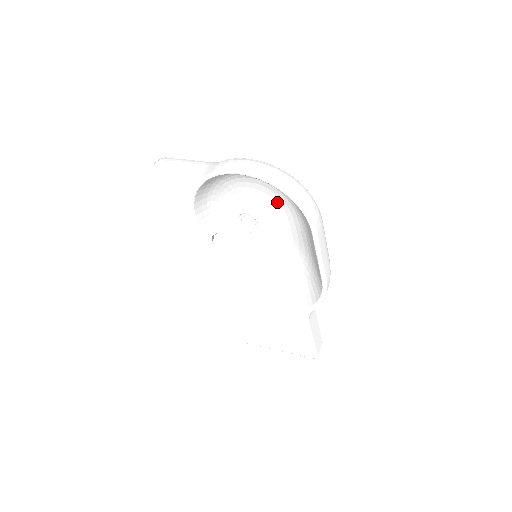
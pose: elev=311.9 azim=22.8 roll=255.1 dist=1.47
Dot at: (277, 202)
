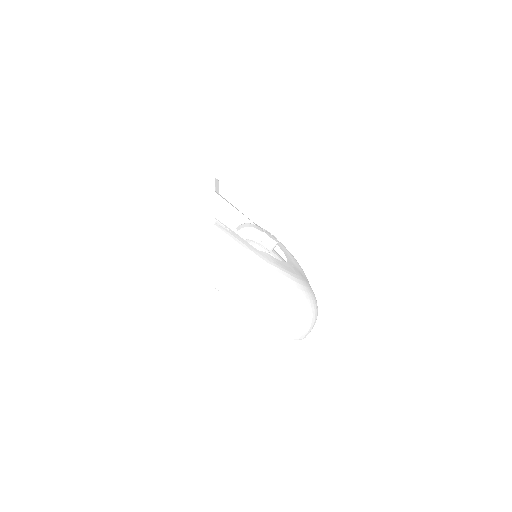
Dot at: occluded
